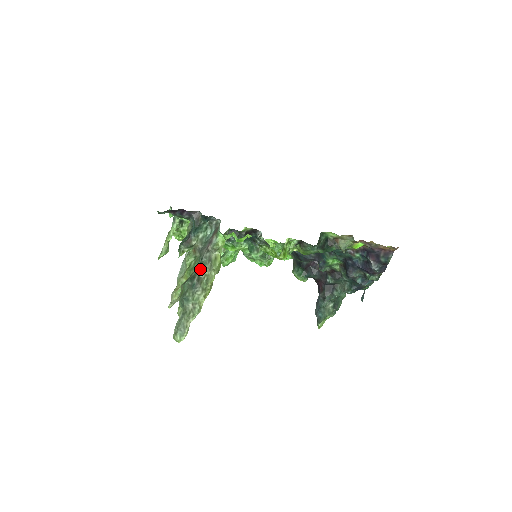
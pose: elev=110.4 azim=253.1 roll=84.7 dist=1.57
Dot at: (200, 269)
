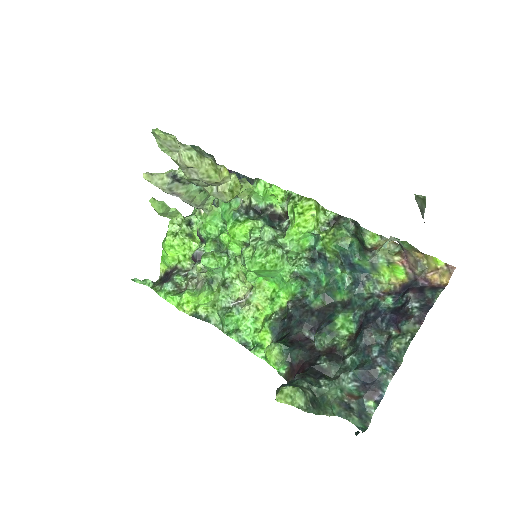
Dot at: occluded
